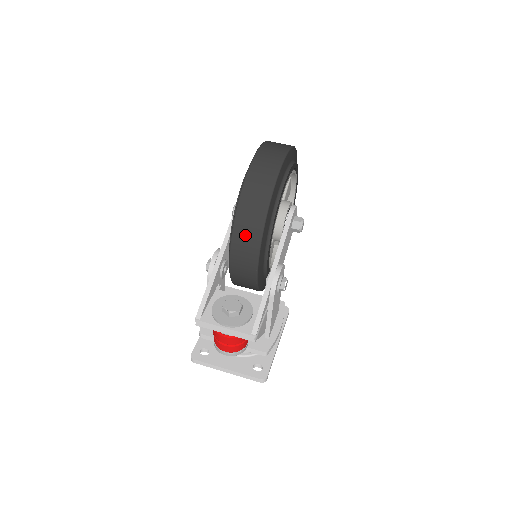
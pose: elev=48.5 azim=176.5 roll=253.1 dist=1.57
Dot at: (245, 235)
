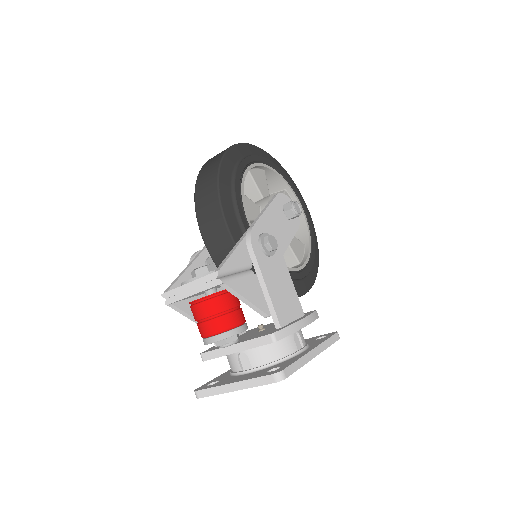
Dot at: (205, 197)
